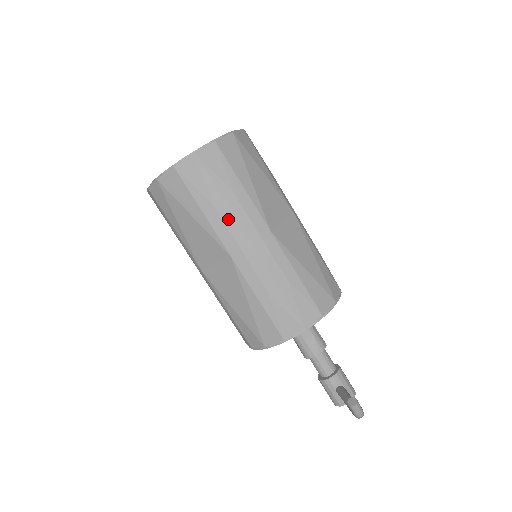
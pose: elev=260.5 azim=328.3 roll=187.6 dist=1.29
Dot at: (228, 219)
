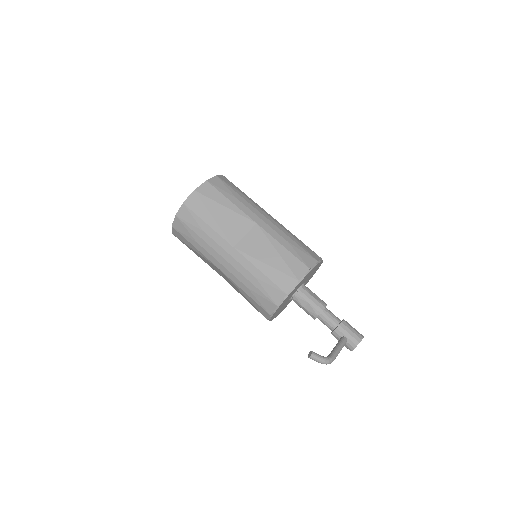
Dot at: (207, 248)
